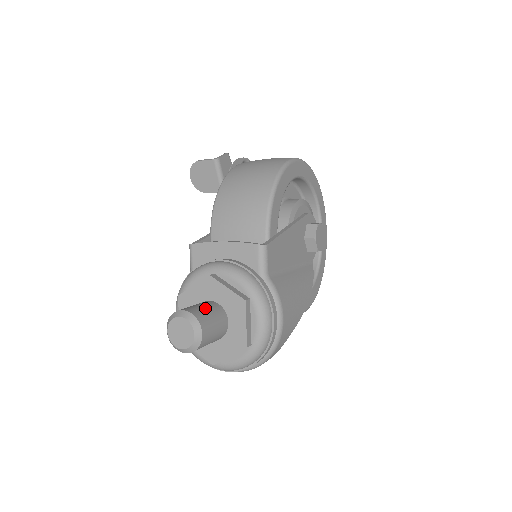
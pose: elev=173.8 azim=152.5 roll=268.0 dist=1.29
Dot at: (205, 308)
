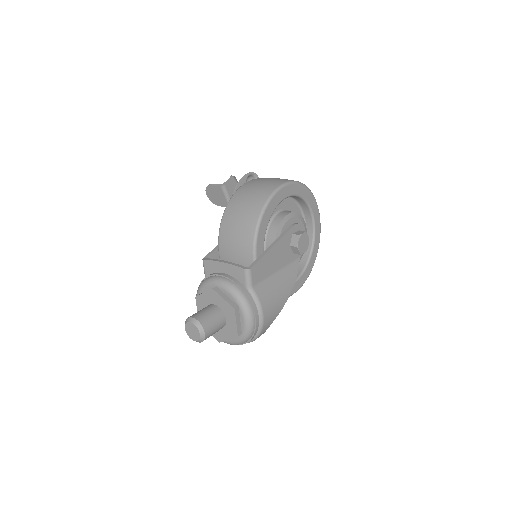
Dot at: (208, 314)
